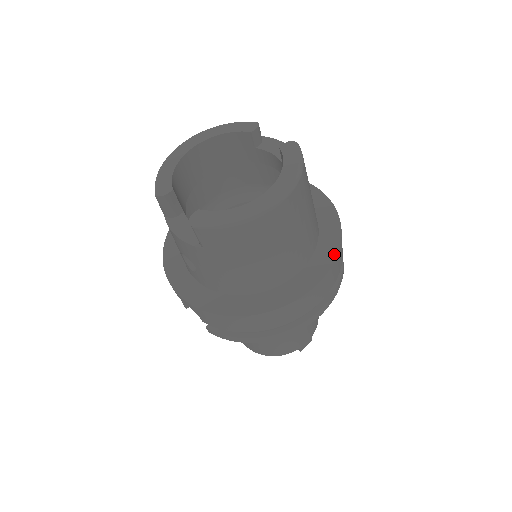
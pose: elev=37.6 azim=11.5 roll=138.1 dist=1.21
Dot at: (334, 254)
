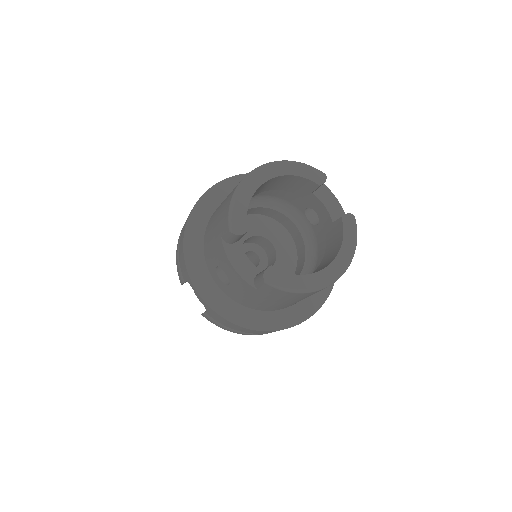
Dot at: (329, 290)
